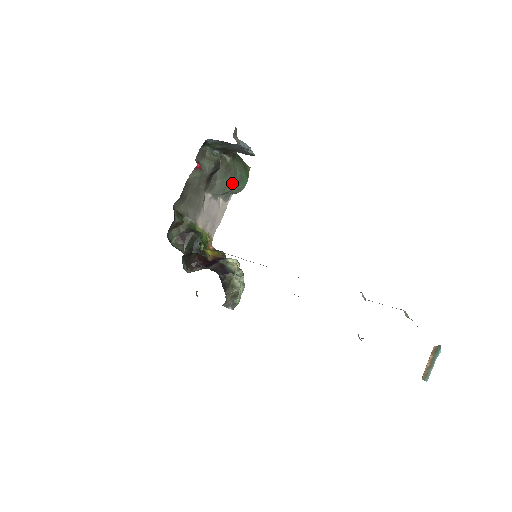
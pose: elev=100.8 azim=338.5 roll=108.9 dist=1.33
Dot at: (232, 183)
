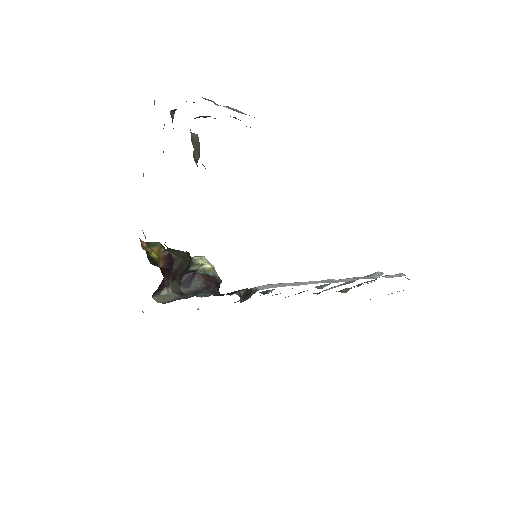
Dot at: occluded
